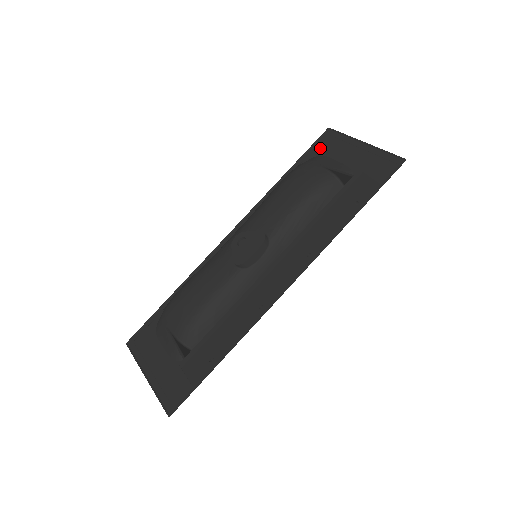
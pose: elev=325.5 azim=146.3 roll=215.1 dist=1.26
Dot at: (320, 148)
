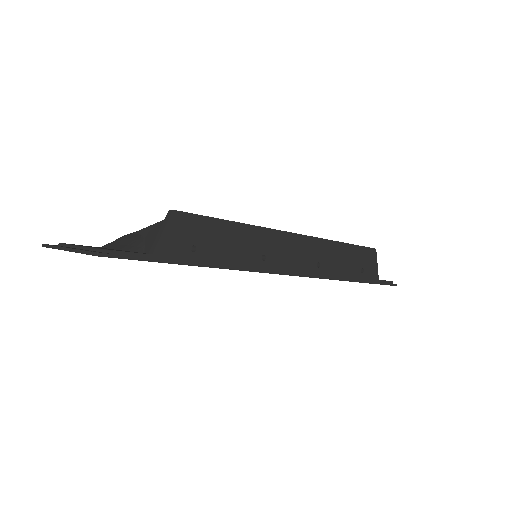
Dot at: occluded
